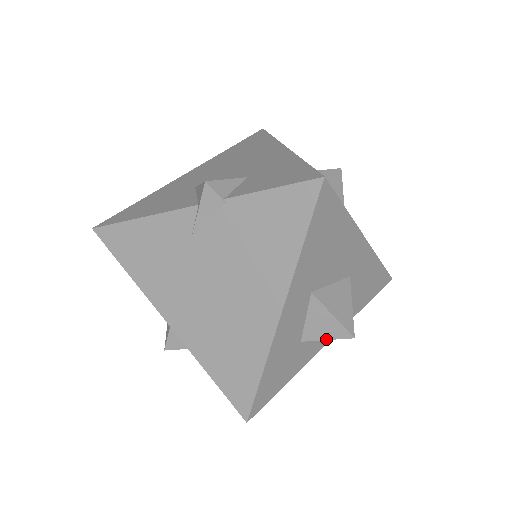
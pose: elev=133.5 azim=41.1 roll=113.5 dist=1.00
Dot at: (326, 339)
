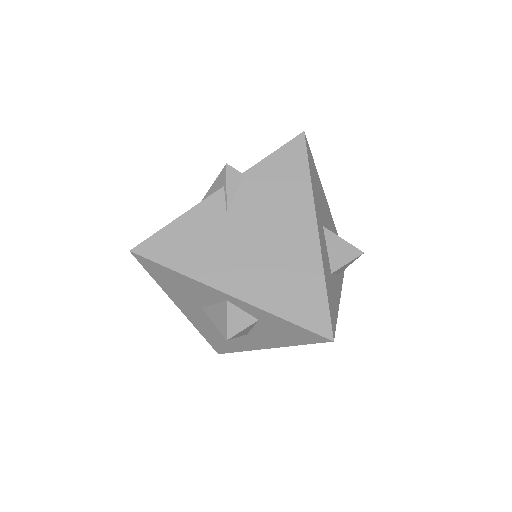
Dot at: (347, 263)
